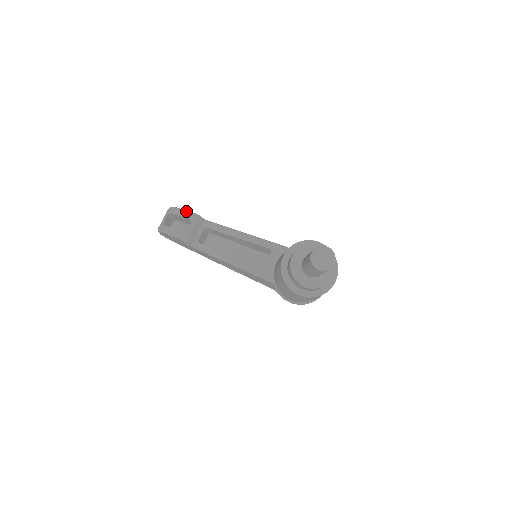
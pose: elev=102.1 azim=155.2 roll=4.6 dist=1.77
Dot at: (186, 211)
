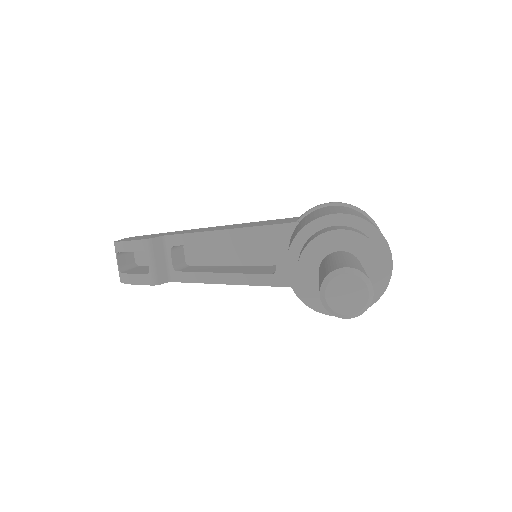
Dot at: (132, 242)
